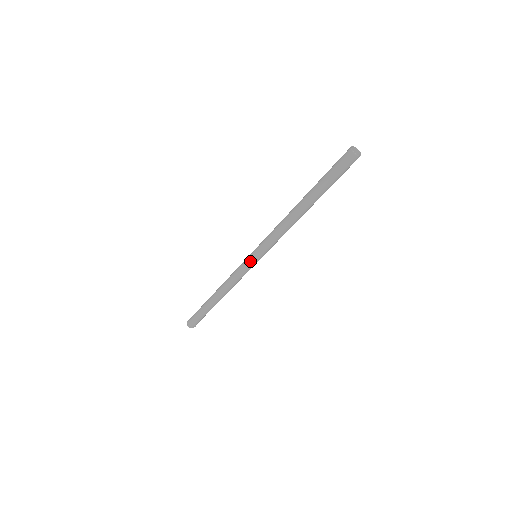
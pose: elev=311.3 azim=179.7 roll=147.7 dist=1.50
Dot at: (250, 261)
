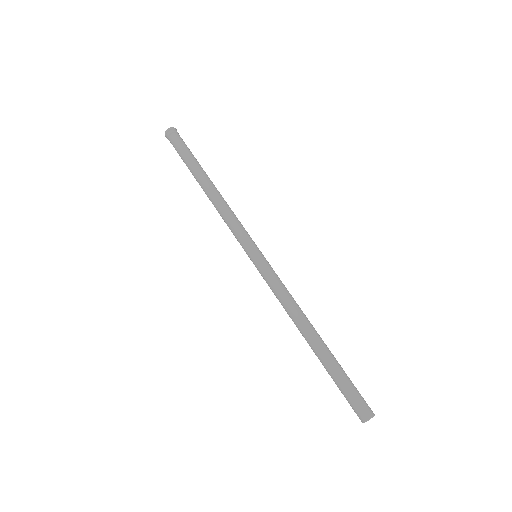
Dot at: (248, 252)
